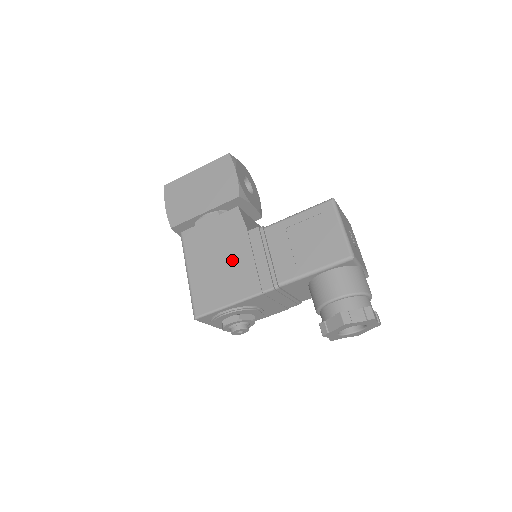
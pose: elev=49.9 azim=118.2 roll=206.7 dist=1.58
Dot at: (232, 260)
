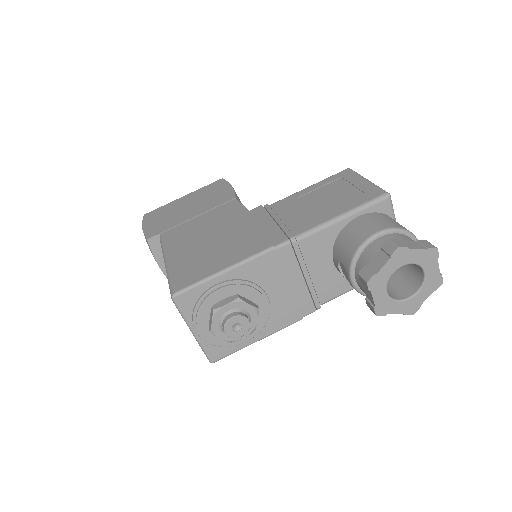
Dot at: (229, 234)
